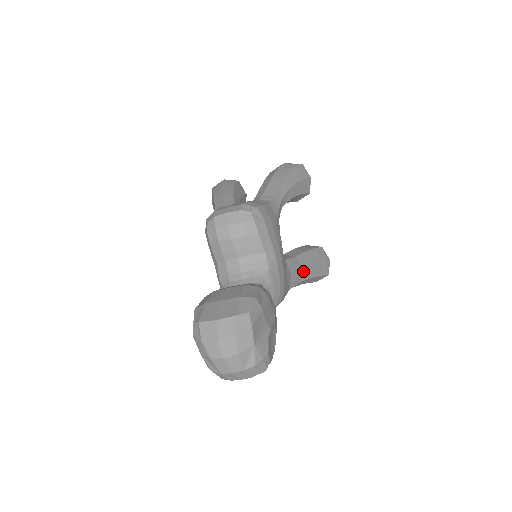
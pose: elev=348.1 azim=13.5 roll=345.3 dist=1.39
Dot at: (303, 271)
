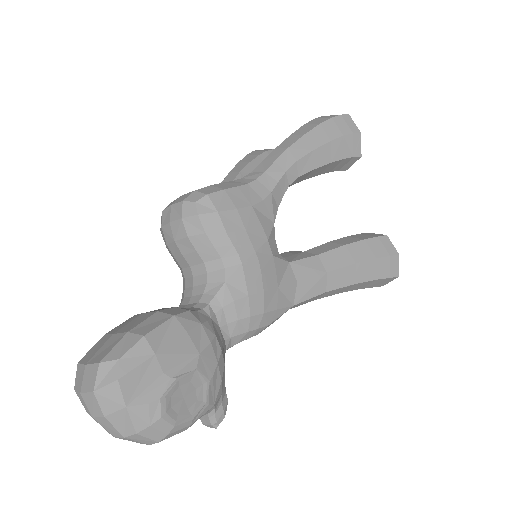
Dot at: (330, 276)
